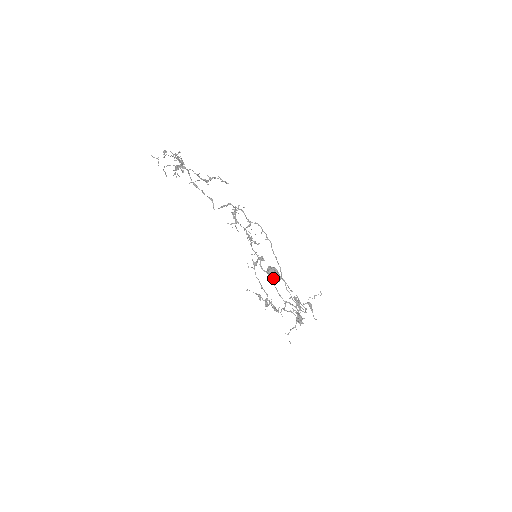
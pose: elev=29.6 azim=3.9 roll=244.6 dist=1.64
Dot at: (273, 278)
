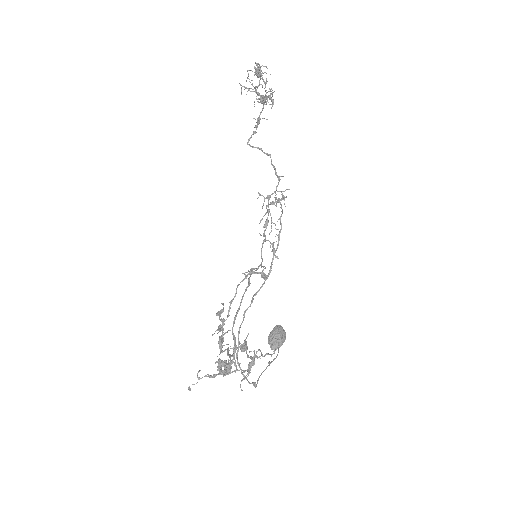
Dot at: (270, 338)
